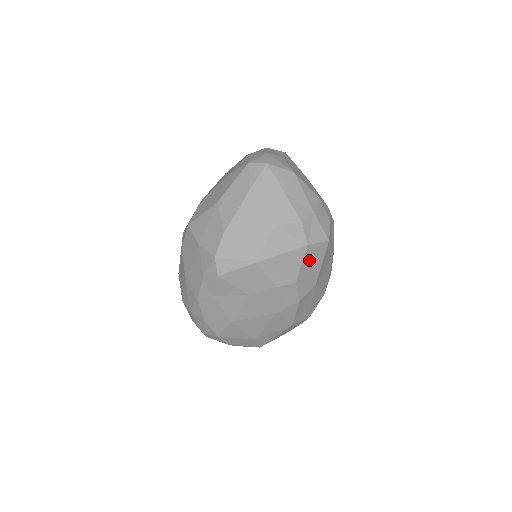
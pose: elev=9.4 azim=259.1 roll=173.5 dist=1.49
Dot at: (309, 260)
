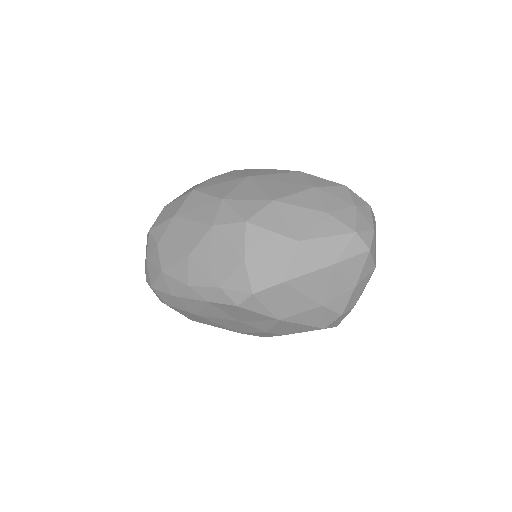
Dot at: occluded
